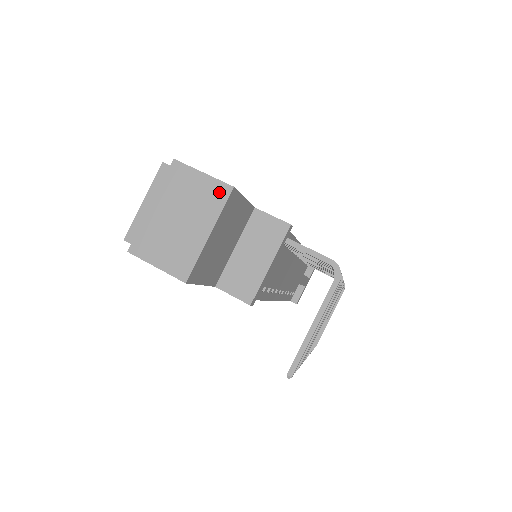
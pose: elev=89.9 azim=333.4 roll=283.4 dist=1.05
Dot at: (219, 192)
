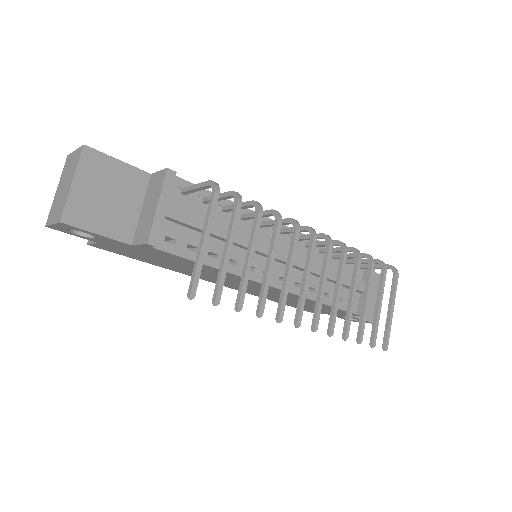
Dot at: (79, 154)
